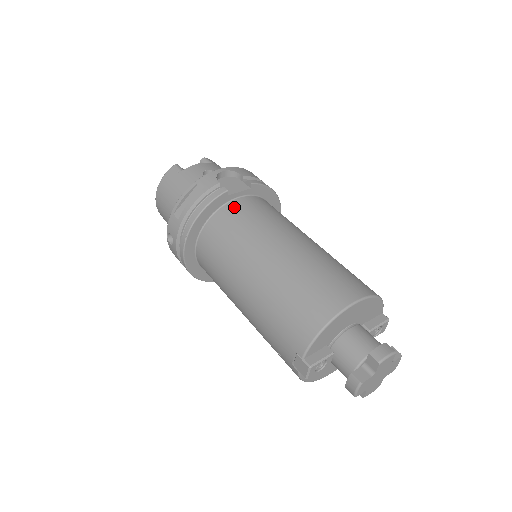
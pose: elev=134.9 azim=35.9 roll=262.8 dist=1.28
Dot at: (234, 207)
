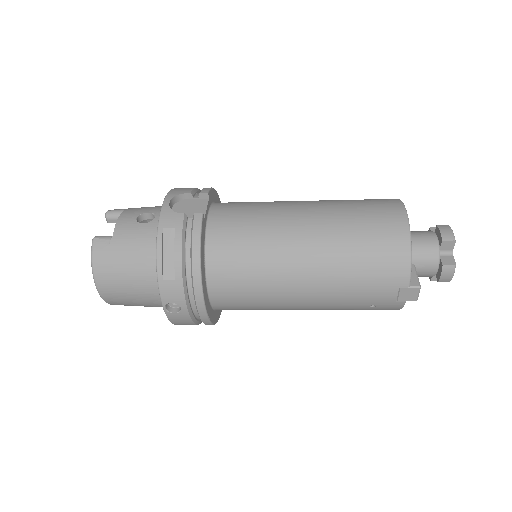
Dot at: (218, 225)
